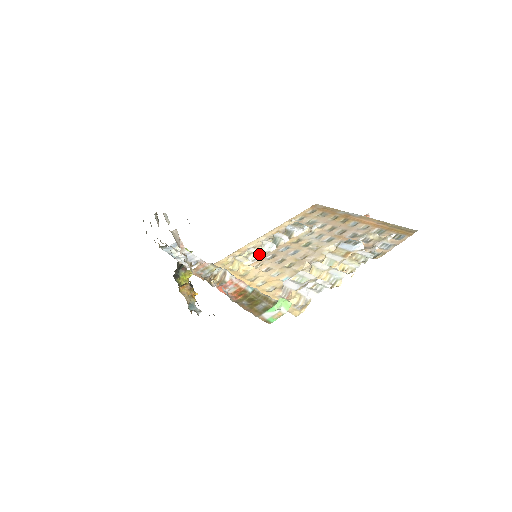
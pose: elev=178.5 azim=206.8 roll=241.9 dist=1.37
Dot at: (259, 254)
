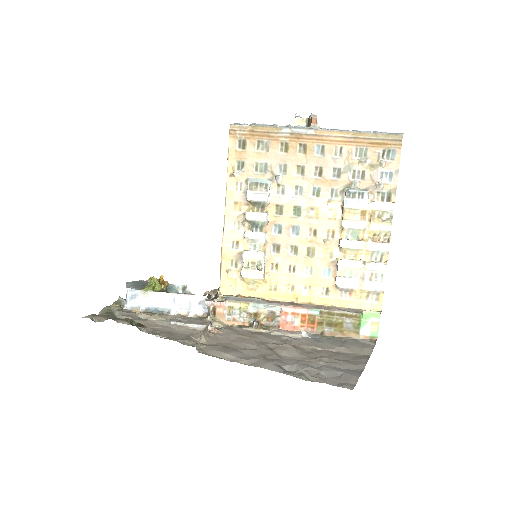
Dot at: (263, 257)
